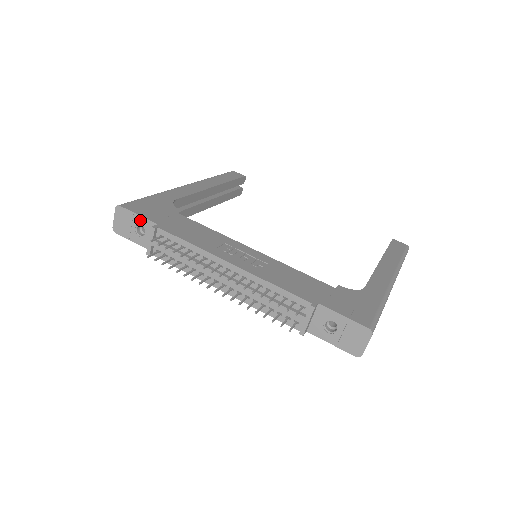
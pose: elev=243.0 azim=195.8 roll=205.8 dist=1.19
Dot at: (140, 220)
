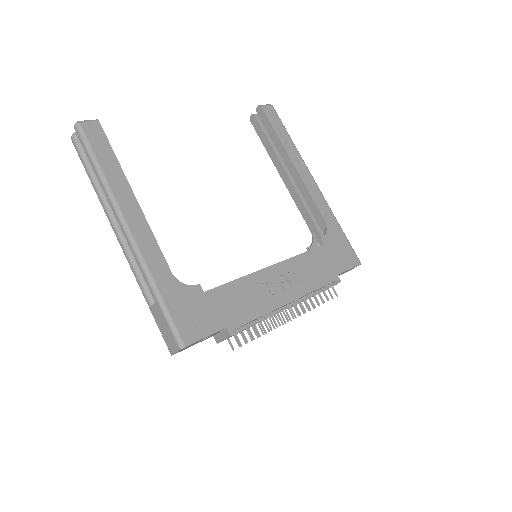
Dot at: occluded
